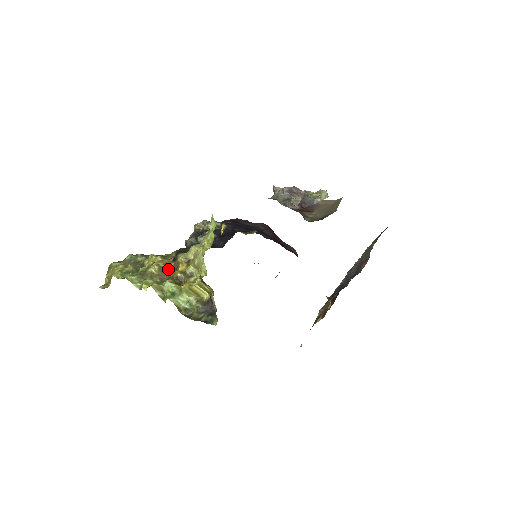
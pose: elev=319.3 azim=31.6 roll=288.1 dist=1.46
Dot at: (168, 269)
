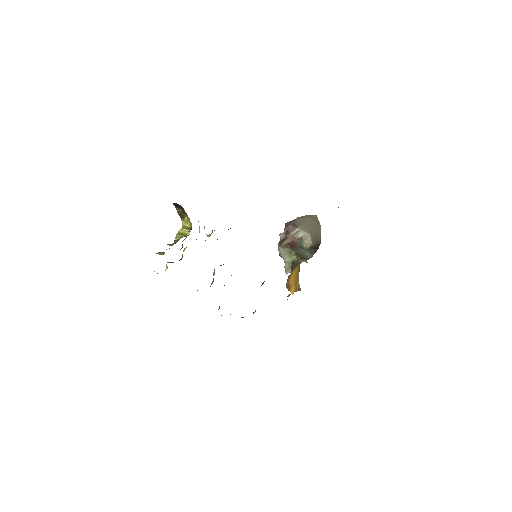
Dot at: occluded
